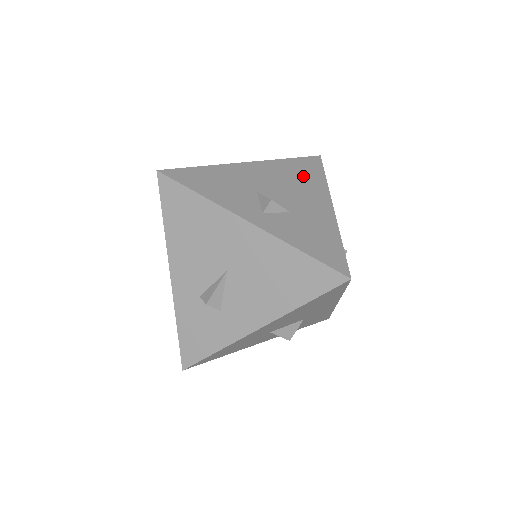
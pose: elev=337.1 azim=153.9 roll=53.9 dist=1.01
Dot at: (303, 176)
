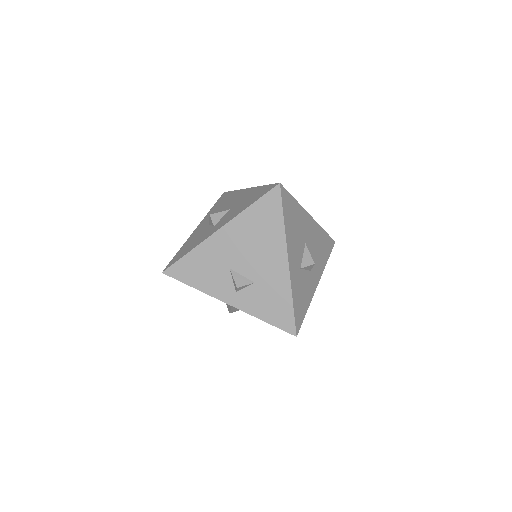
Dot at: (264, 228)
